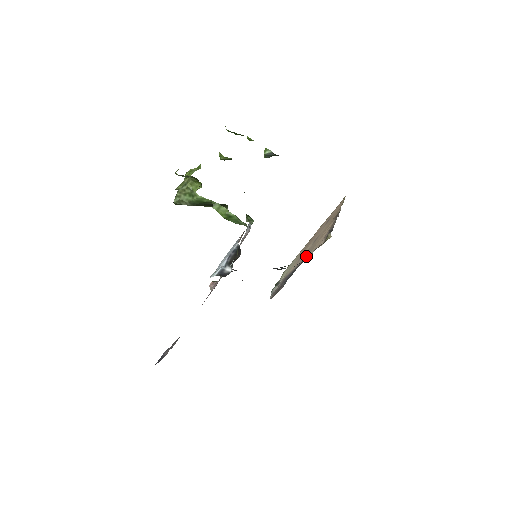
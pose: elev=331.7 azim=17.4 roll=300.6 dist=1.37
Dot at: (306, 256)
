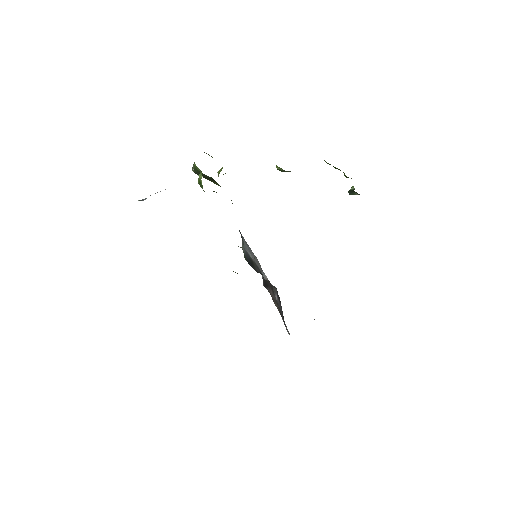
Dot at: occluded
